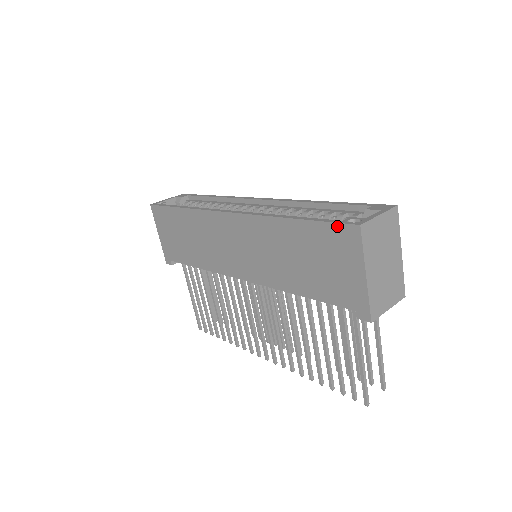
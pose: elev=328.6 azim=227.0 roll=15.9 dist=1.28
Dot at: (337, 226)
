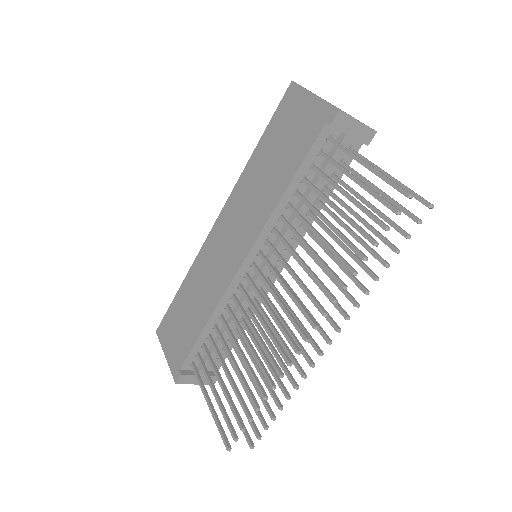
Dot at: (282, 102)
